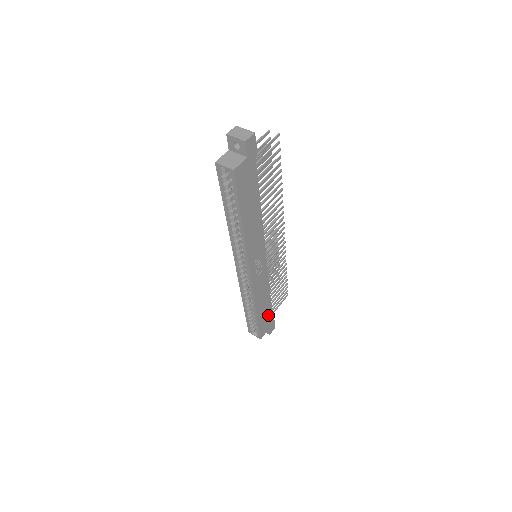
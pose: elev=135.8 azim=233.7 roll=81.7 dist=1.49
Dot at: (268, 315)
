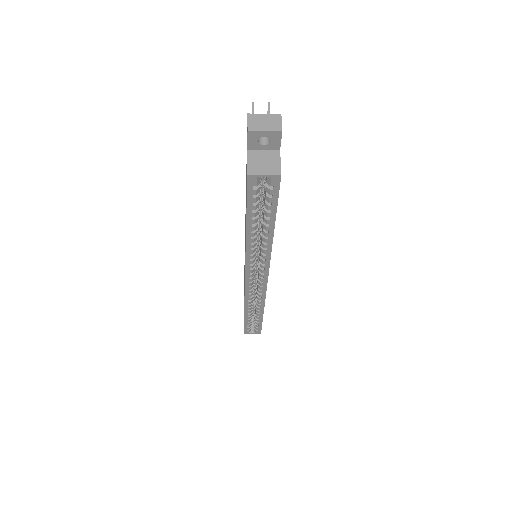
Dot at: occluded
